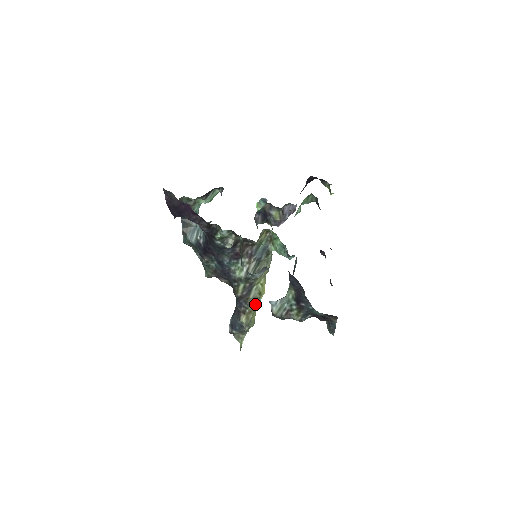
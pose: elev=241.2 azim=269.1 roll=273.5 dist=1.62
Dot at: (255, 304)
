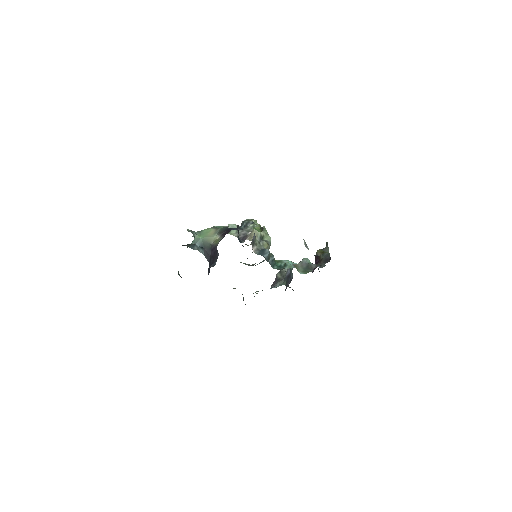
Dot at: occluded
